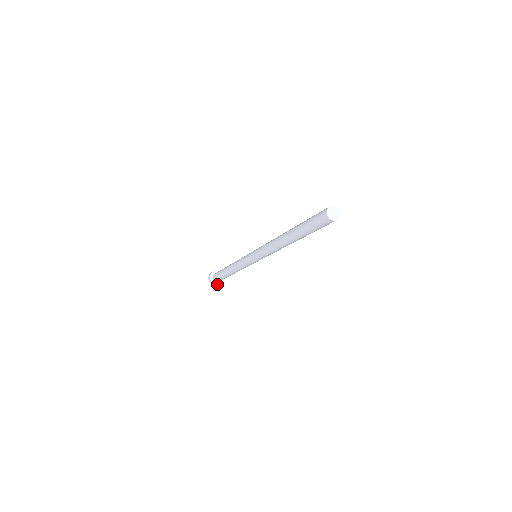
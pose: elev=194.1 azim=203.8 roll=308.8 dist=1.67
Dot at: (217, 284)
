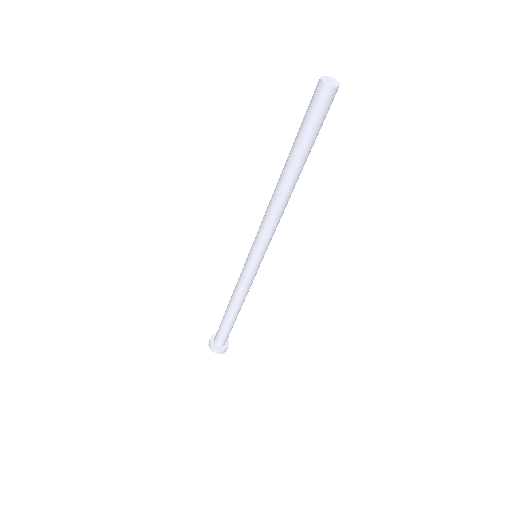
Dot at: (214, 347)
